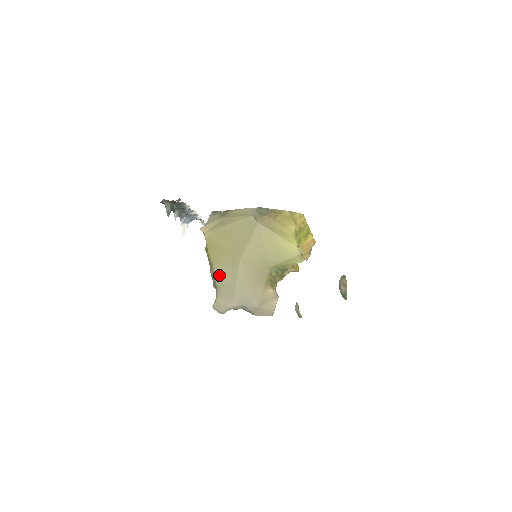
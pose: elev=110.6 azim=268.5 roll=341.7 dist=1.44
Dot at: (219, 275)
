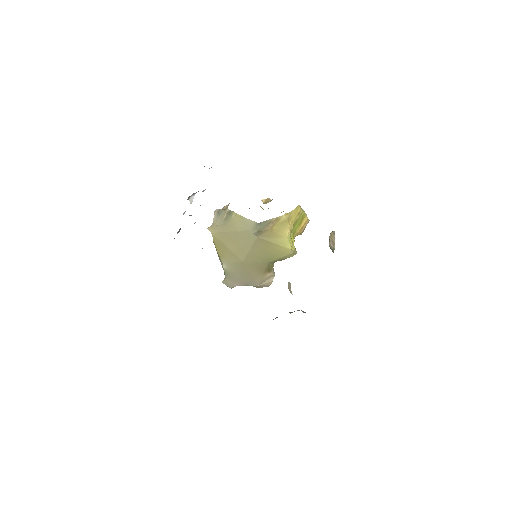
Dot at: (226, 266)
